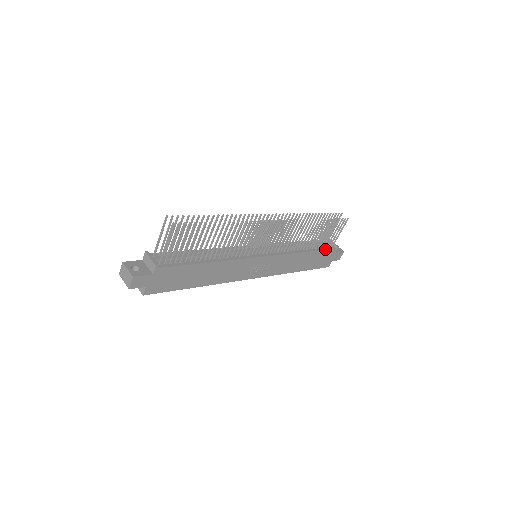
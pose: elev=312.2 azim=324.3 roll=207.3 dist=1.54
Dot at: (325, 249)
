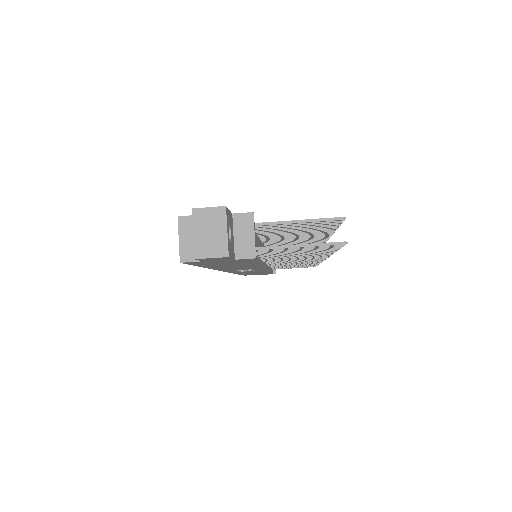
Dot at: occluded
